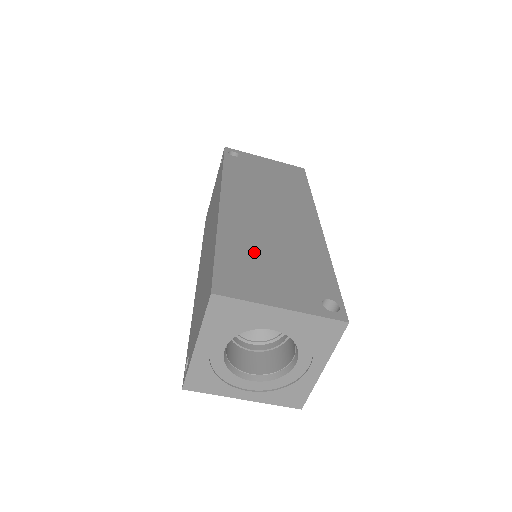
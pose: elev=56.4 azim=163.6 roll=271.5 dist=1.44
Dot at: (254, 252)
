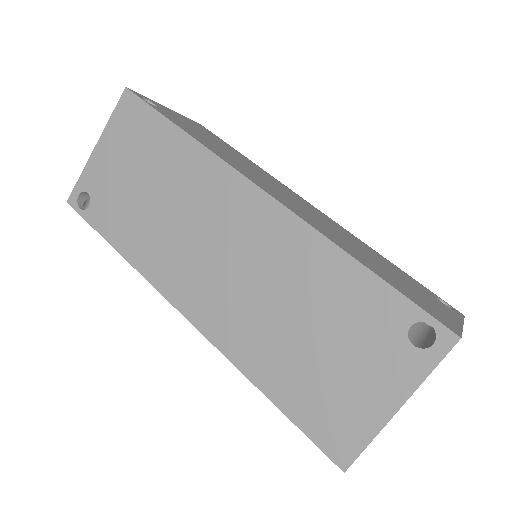
Dot at: (292, 356)
